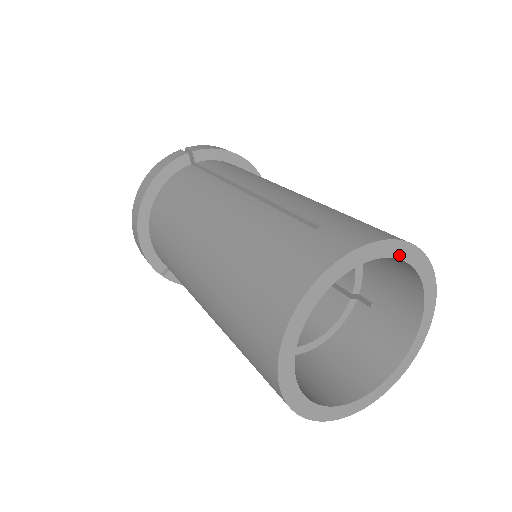
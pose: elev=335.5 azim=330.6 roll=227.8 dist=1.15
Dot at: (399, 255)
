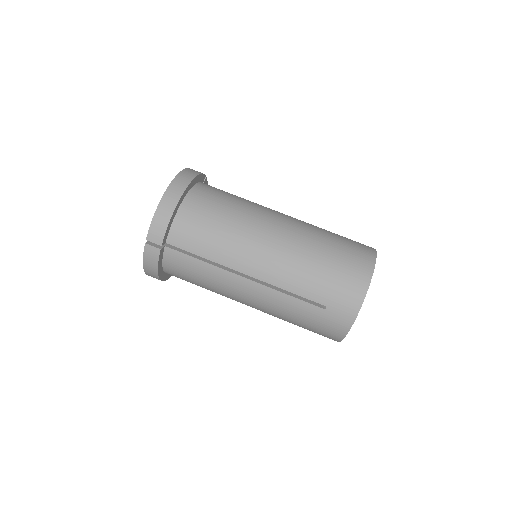
Dot at: occluded
